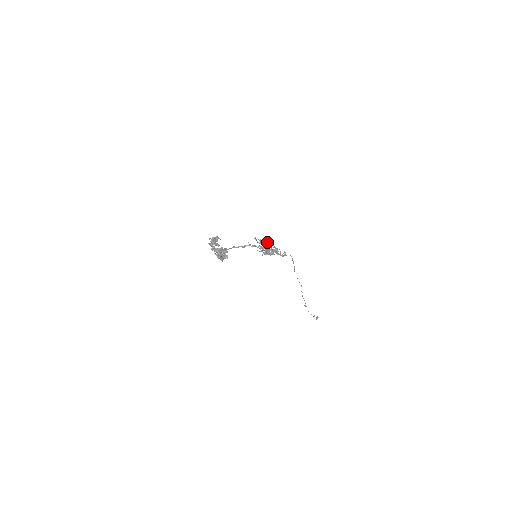
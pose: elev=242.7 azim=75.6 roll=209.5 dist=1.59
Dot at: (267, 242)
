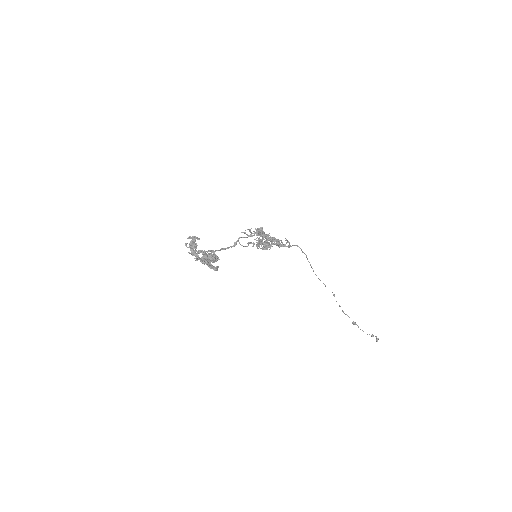
Dot at: (259, 230)
